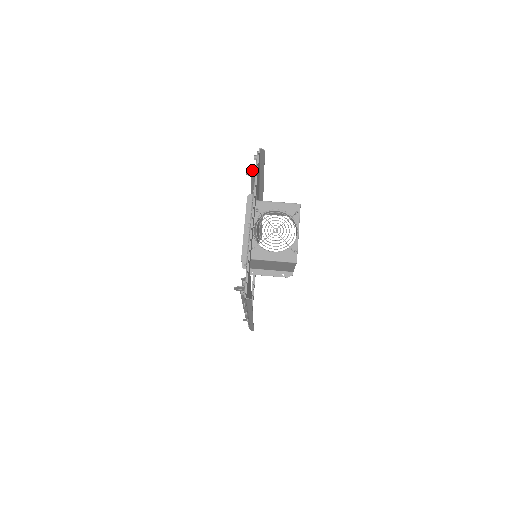
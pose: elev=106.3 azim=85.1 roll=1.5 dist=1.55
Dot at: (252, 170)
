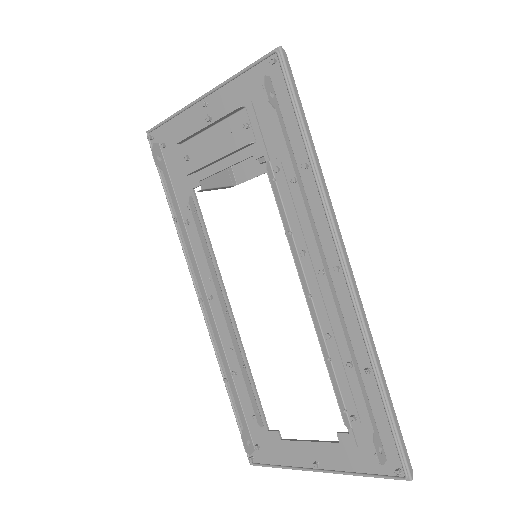
Dot at: (157, 152)
